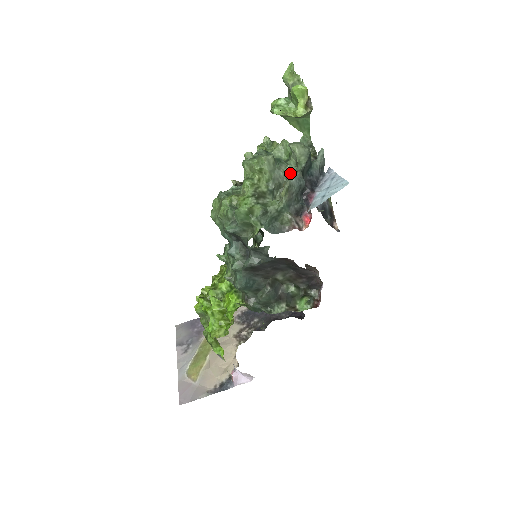
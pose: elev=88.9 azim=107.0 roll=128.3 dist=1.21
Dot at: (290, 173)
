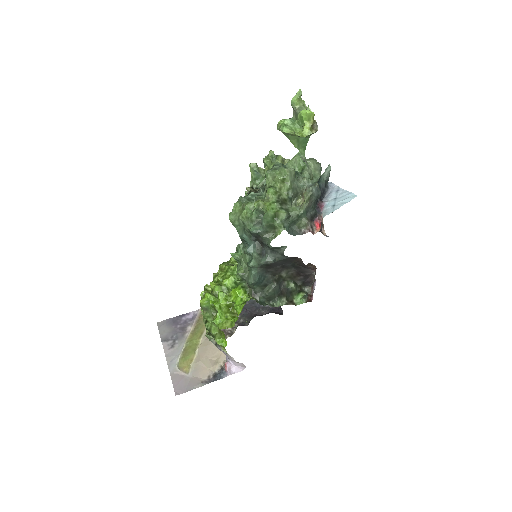
Dot at: (307, 184)
